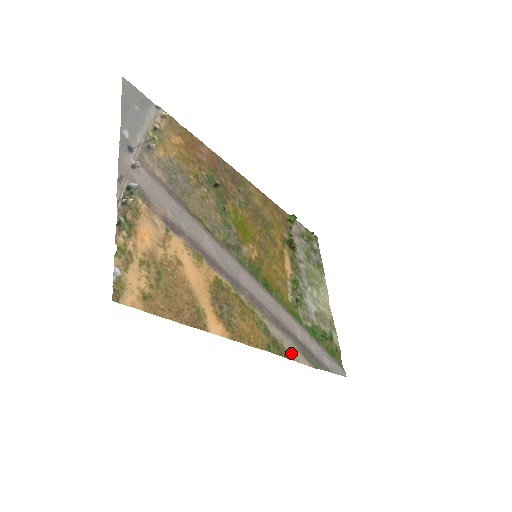
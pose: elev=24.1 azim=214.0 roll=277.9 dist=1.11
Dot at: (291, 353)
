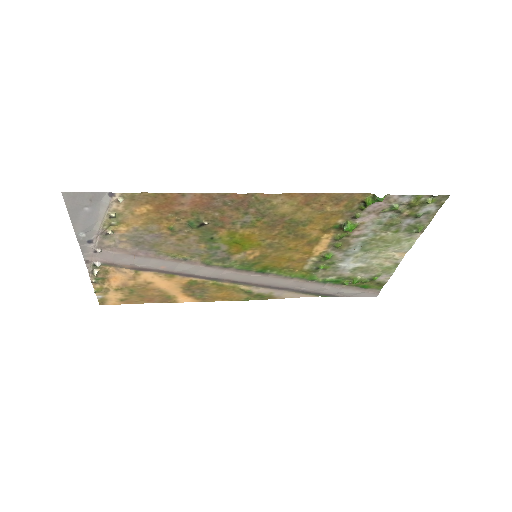
Dot at: (282, 296)
